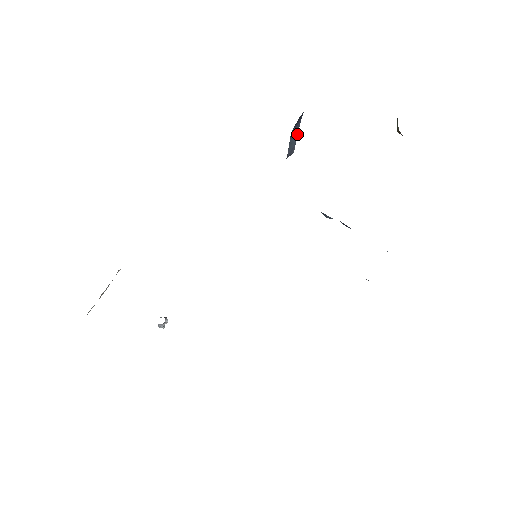
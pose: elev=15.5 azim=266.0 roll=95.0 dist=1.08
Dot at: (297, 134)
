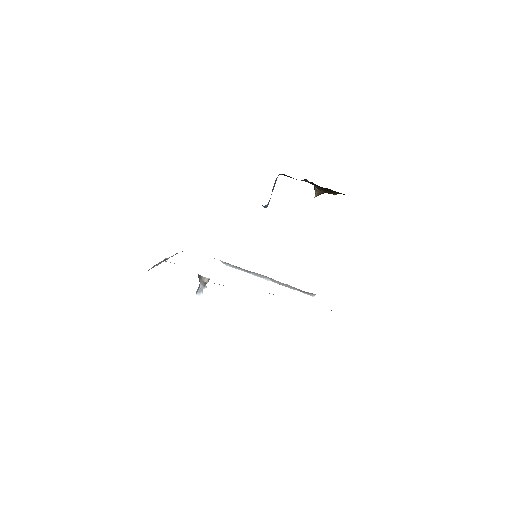
Dot at: occluded
